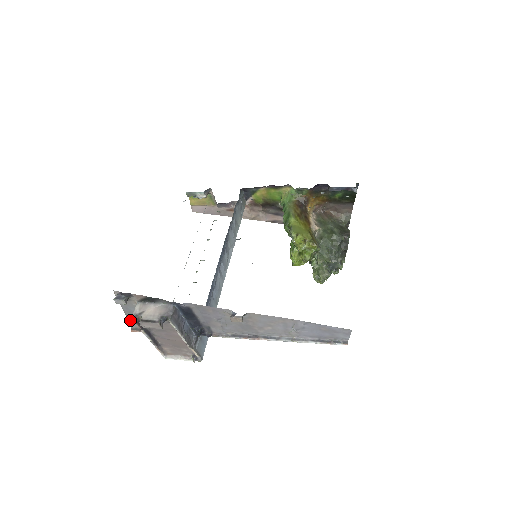
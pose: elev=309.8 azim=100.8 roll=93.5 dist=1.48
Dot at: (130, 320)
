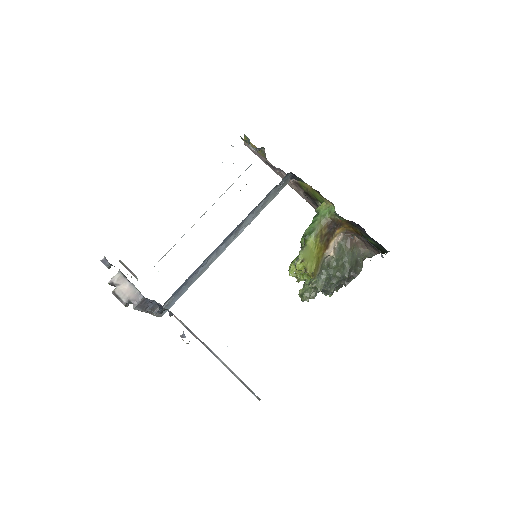
Dot at: occluded
